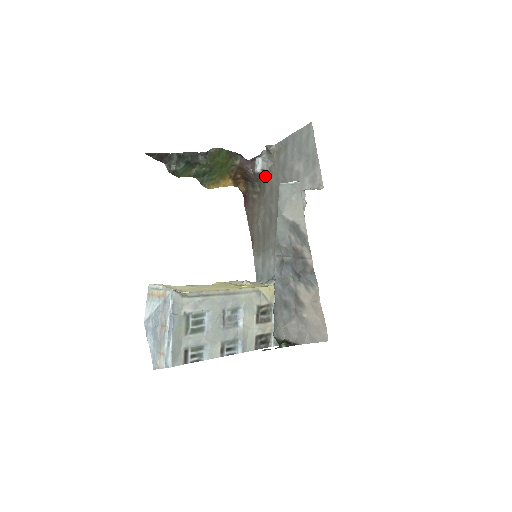
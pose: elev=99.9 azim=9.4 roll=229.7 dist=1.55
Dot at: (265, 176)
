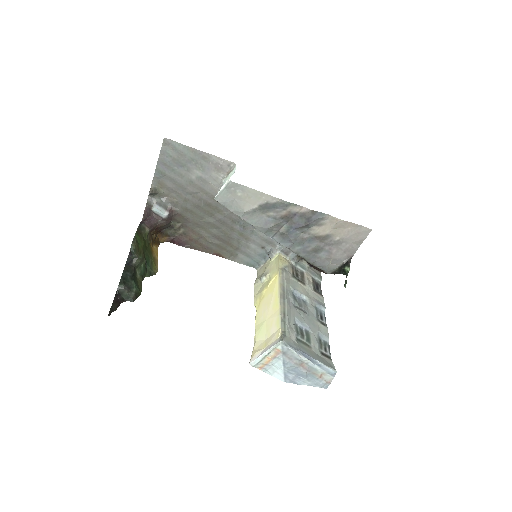
Dot at: (175, 211)
